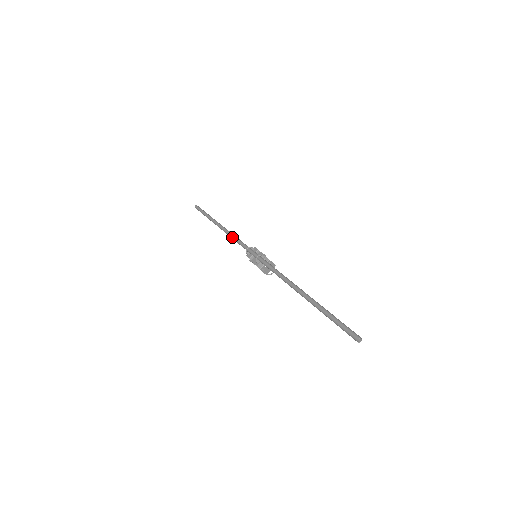
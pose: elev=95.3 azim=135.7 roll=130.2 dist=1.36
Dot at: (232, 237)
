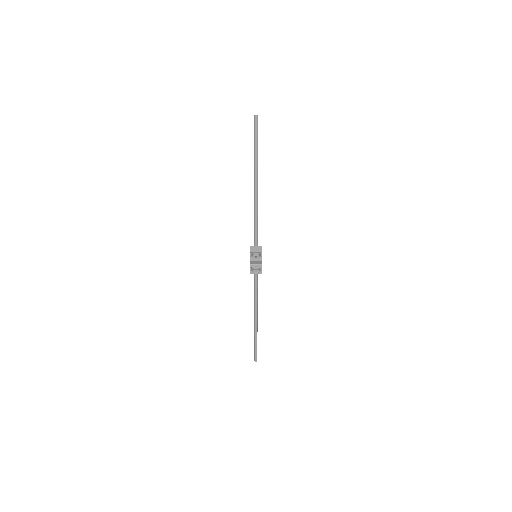
Dot at: (255, 287)
